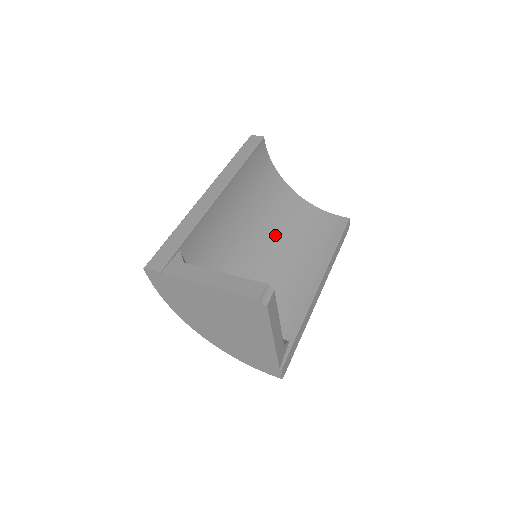
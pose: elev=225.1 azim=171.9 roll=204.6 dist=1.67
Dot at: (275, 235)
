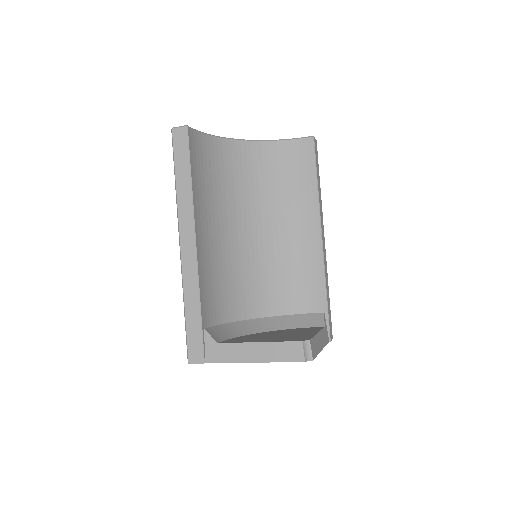
Dot at: (256, 211)
